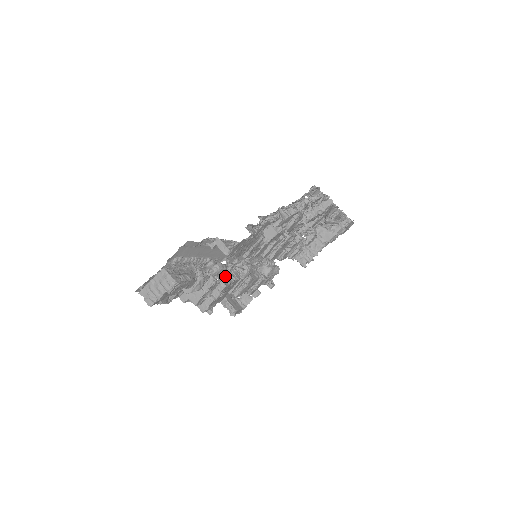
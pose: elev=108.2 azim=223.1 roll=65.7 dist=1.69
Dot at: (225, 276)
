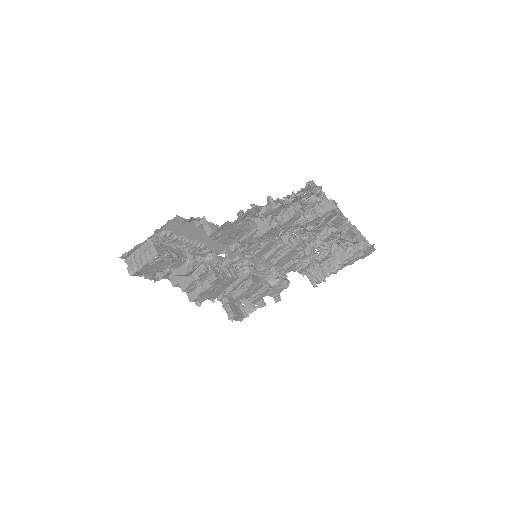
Dot at: (220, 269)
